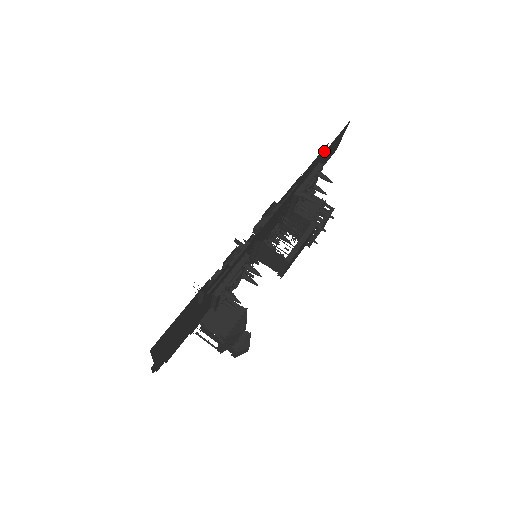
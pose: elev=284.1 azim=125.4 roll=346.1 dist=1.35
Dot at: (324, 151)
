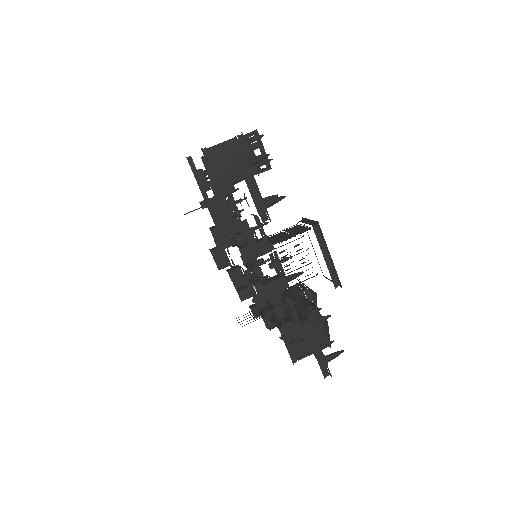
Dot at: occluded
